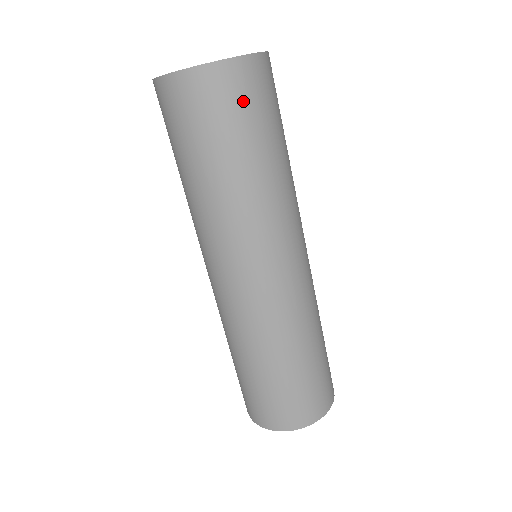
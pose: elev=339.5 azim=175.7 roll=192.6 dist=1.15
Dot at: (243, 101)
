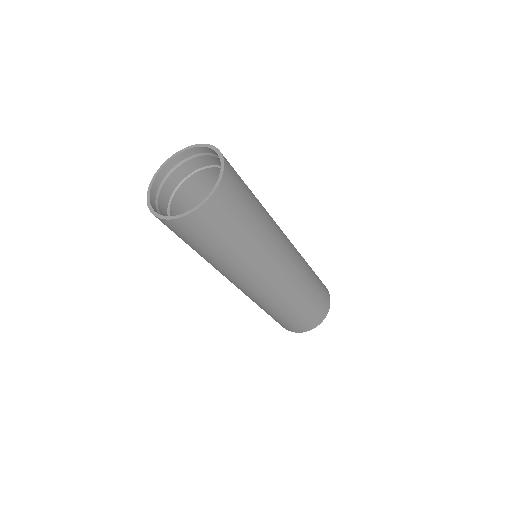
Dot at: (236, 197)
